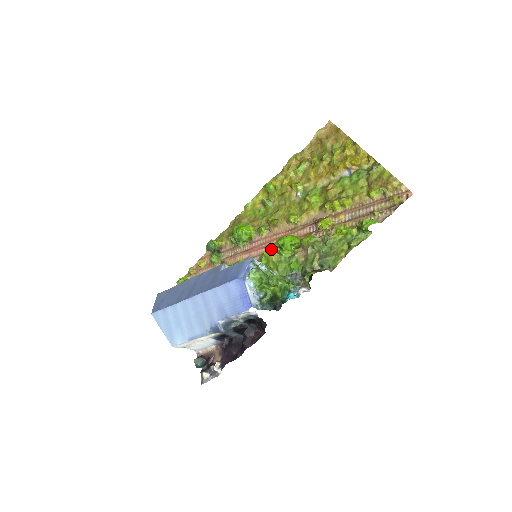
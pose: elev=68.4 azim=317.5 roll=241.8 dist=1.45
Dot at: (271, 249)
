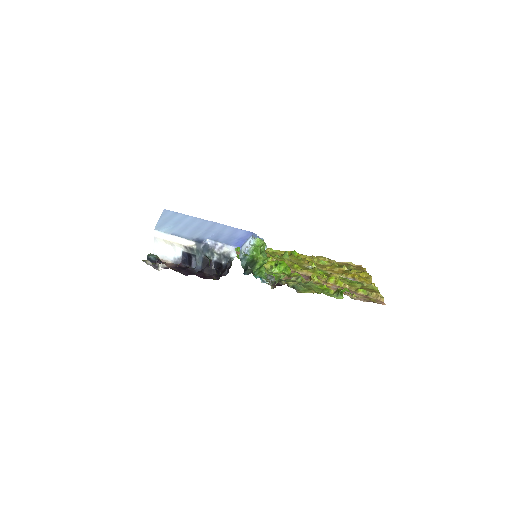
Dot at: (269, 261)
